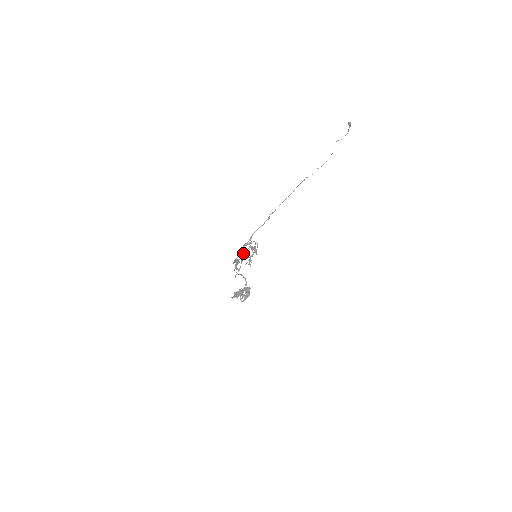
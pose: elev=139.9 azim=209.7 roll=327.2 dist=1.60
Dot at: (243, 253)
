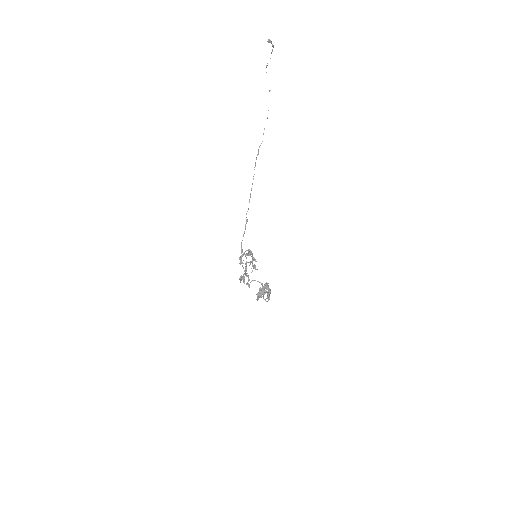
Dot at: (243, 267)
